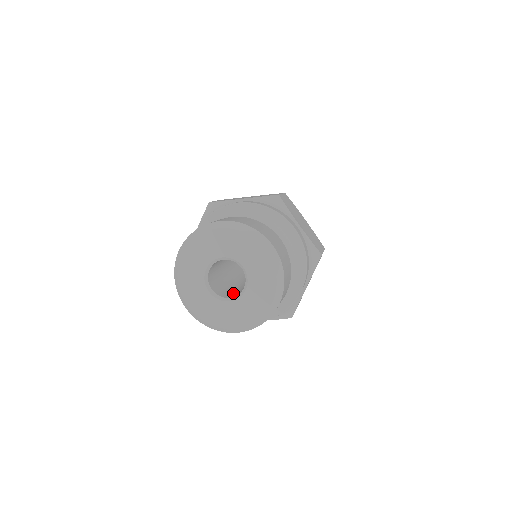
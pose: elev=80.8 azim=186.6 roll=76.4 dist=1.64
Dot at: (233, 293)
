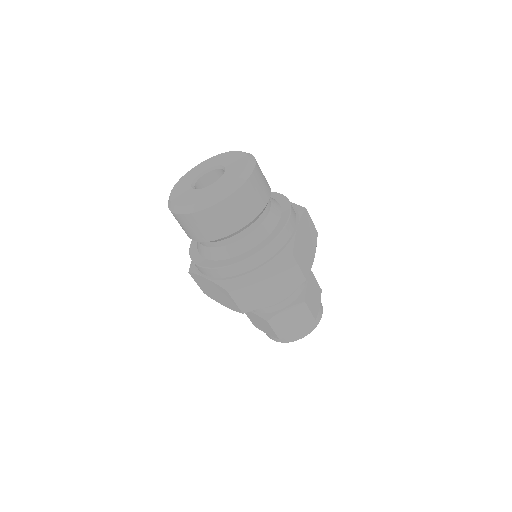
Dot at: occluded
